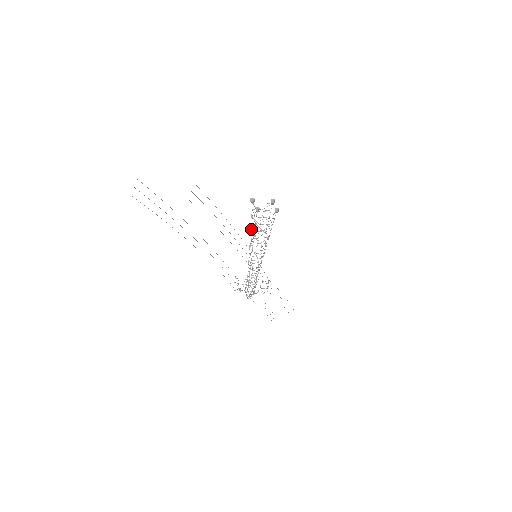
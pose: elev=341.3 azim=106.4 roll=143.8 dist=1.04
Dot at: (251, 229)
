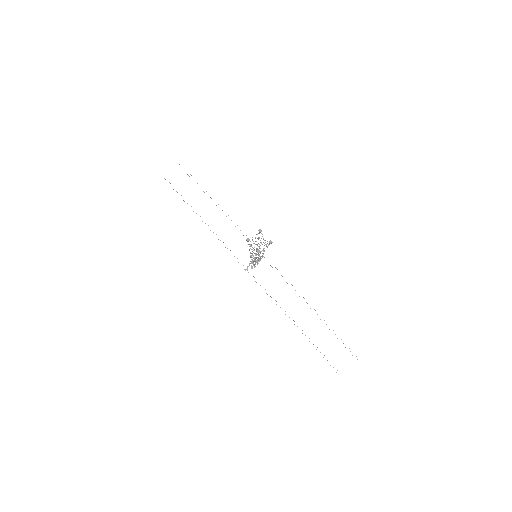
Dot at: occluded
